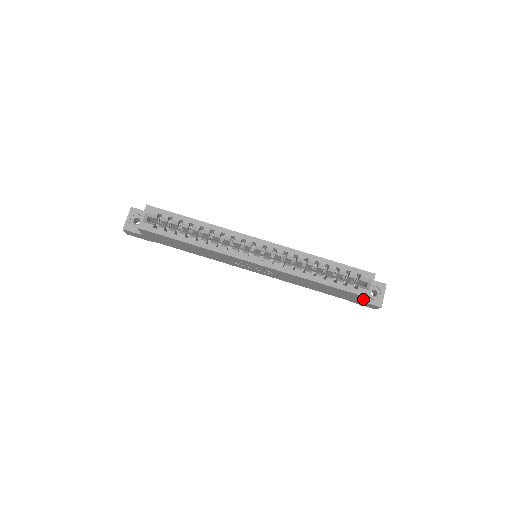
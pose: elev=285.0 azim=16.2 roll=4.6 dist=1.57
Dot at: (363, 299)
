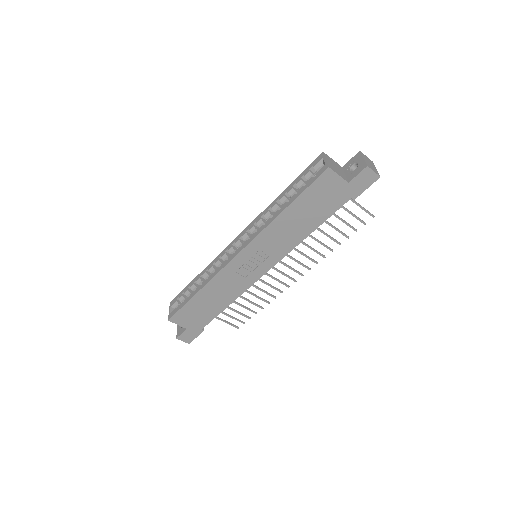
Dot at: (337, 178)
